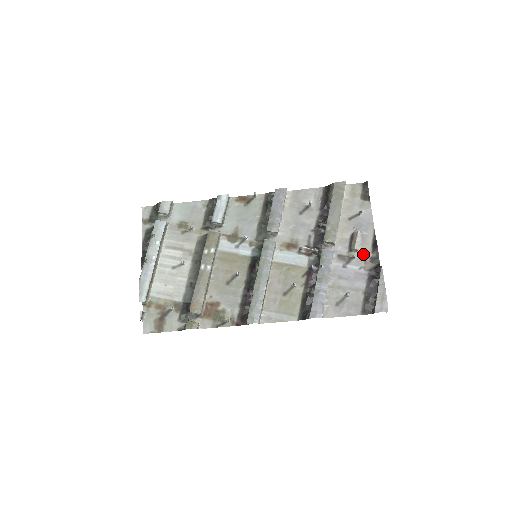
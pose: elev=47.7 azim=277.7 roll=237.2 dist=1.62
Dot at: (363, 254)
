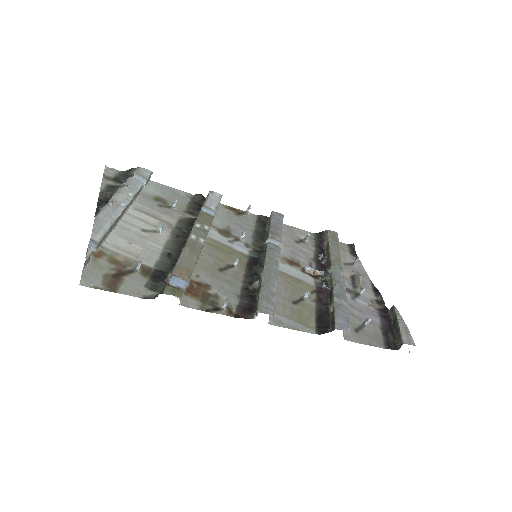
Dot at: (368, 294)
